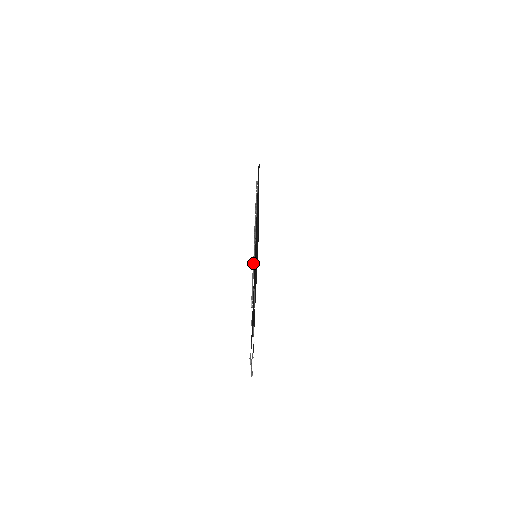
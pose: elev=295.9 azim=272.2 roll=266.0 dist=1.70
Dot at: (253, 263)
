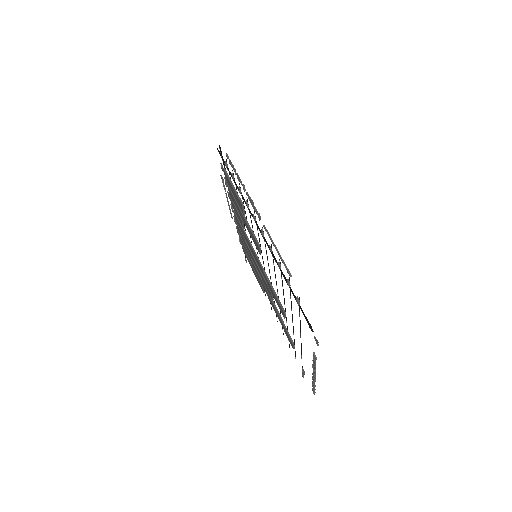
Dot at: (267, 232)
